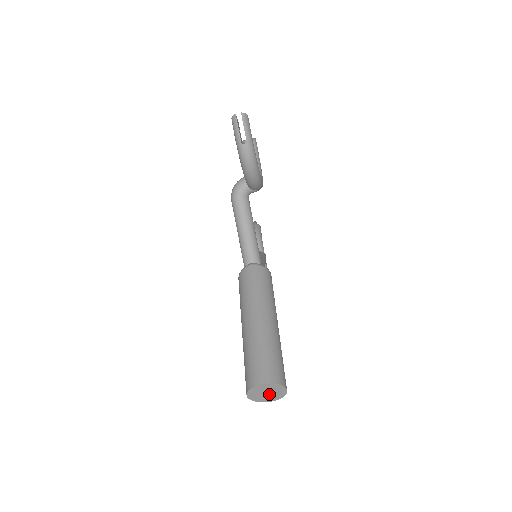
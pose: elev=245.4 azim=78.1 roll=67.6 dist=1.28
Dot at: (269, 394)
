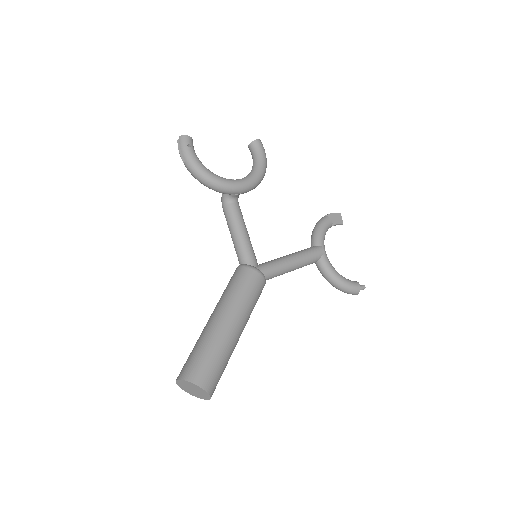
Dot at: (196, 391)
